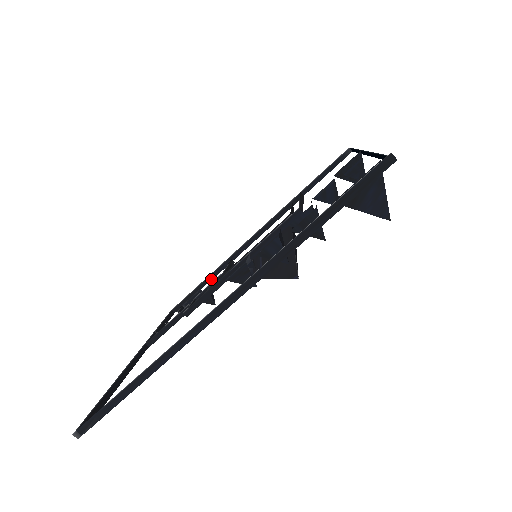
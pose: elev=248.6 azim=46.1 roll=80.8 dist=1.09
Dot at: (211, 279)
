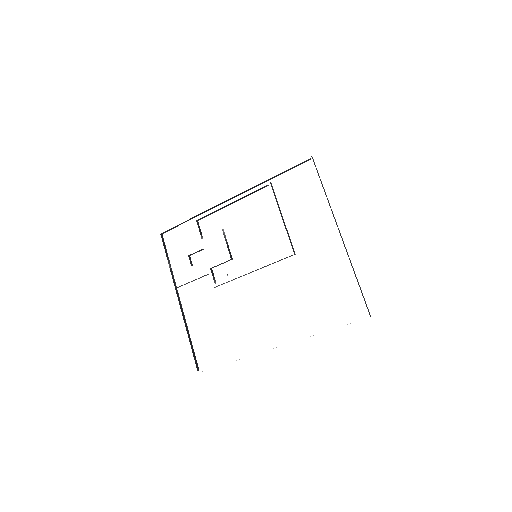
Dot at: (199, 229)
